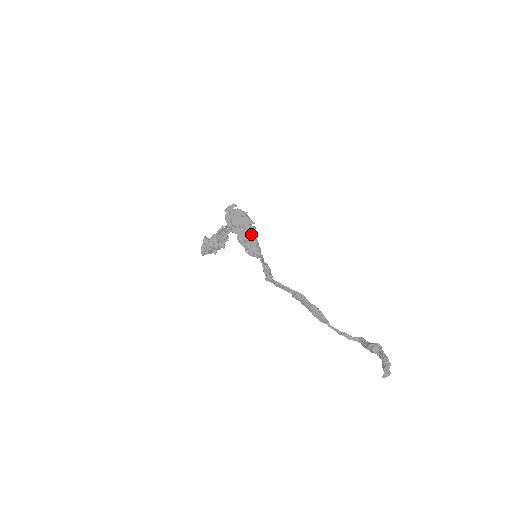
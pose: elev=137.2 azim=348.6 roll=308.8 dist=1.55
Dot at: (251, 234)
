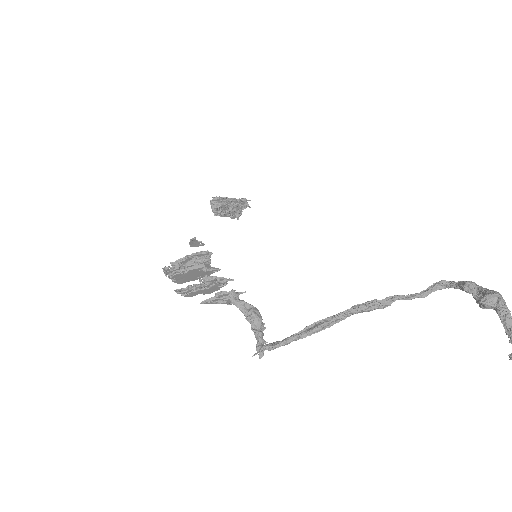
Dot at: (211, 283)
